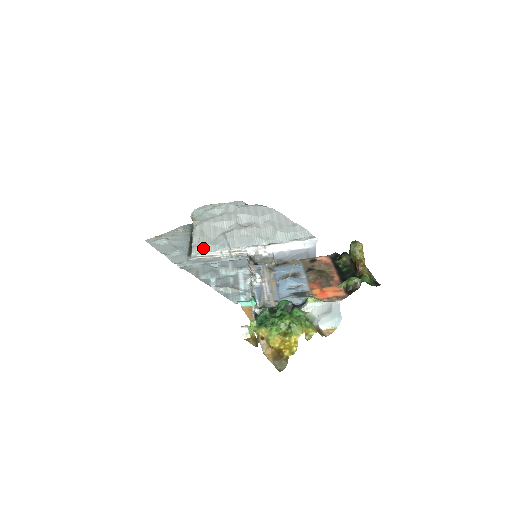
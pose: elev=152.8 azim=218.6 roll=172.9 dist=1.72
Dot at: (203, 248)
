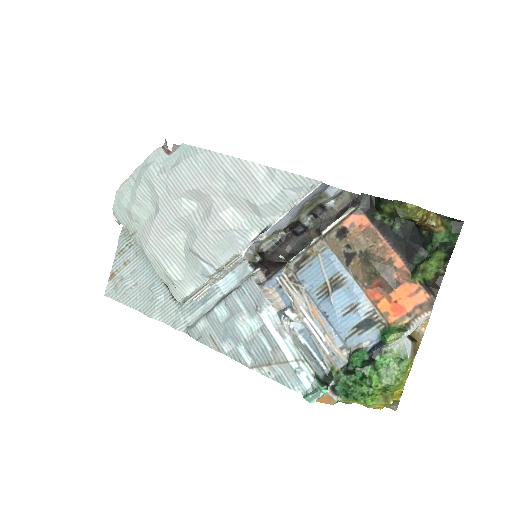
Dot at: (185, 288)
